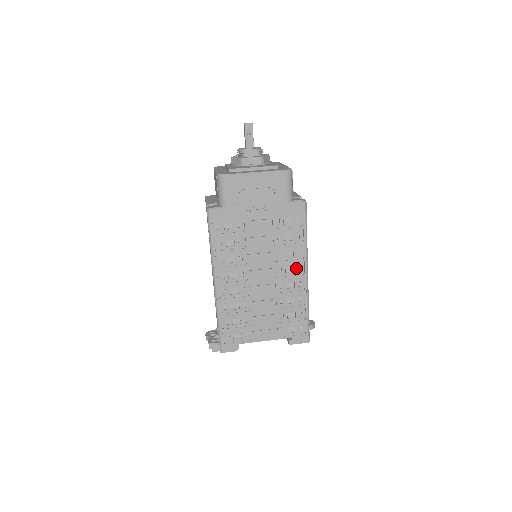
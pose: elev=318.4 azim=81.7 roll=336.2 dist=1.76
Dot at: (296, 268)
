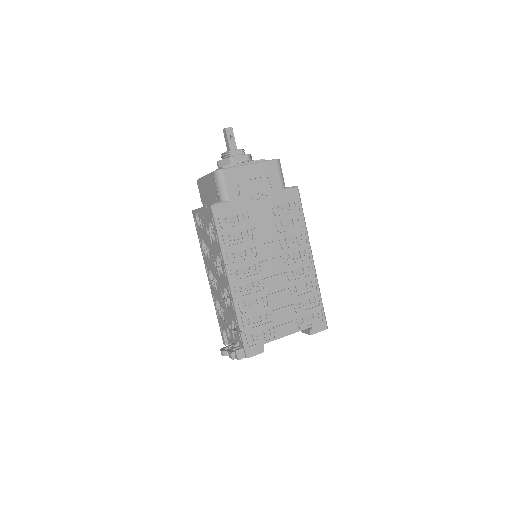
Dot at: (302, 253)
